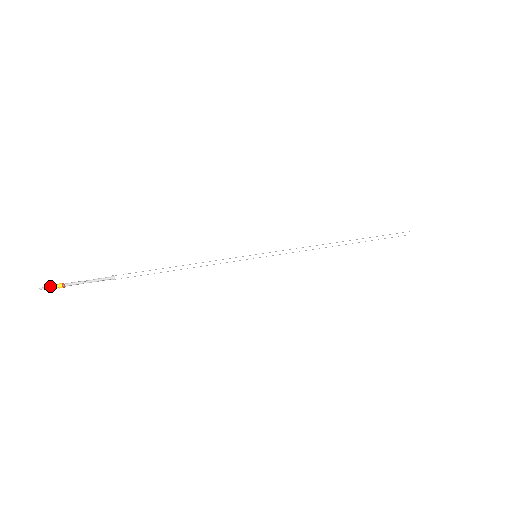
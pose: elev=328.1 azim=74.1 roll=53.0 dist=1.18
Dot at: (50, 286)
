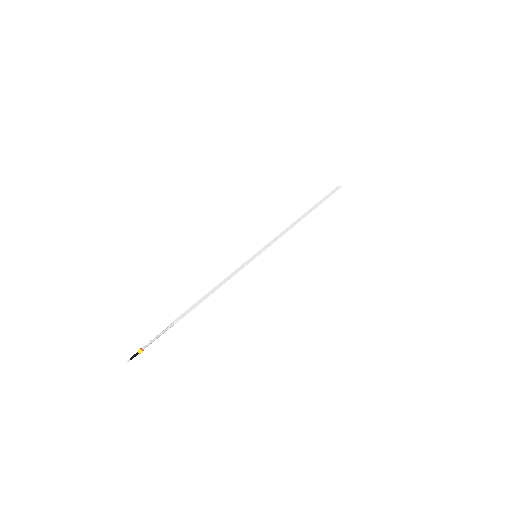
Dot at: (134, 356)
